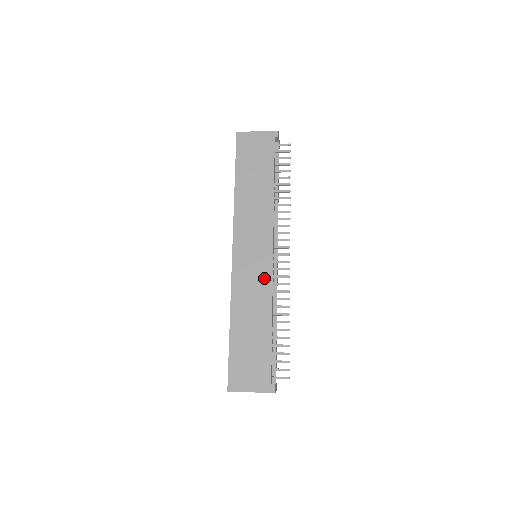
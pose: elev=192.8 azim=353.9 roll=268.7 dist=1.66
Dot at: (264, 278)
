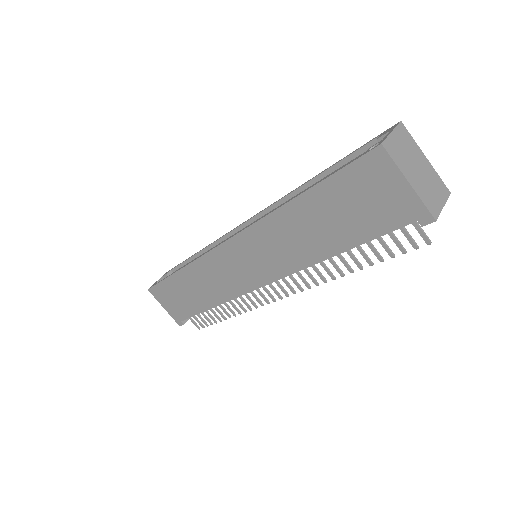
Dot at: (235, 287)
